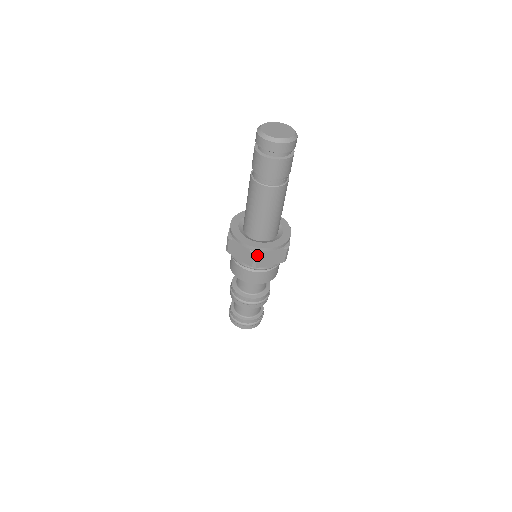
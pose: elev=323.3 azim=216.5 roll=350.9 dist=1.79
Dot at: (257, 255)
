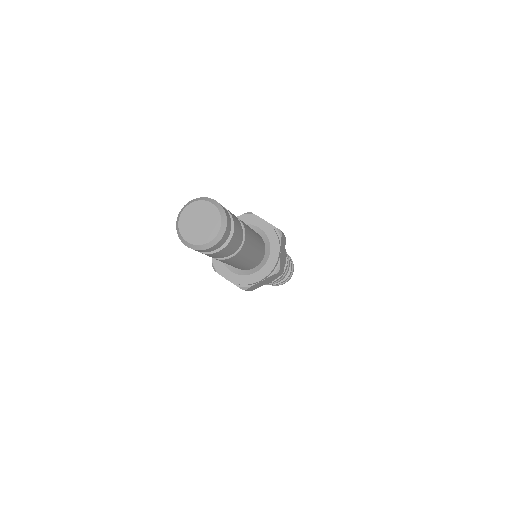
Dot at: occluded
